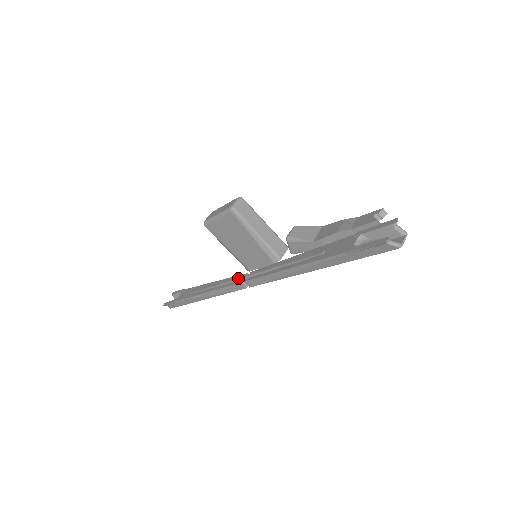
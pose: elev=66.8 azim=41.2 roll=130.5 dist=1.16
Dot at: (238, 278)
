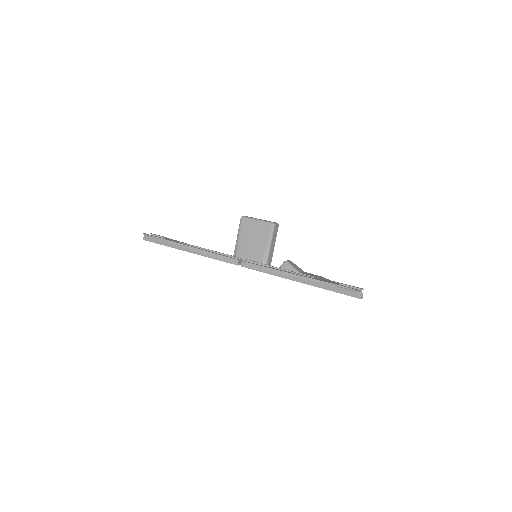
Dot at: (238, 257)
